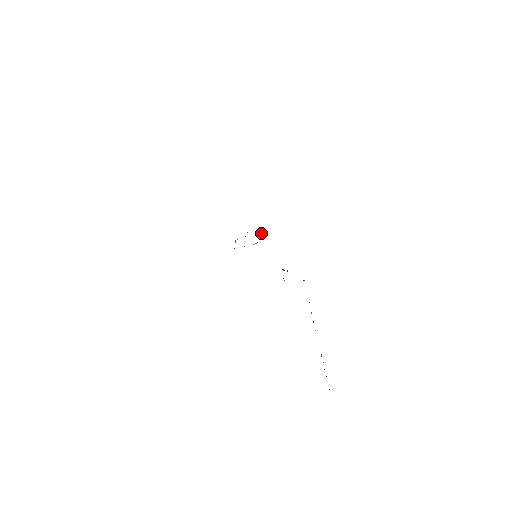
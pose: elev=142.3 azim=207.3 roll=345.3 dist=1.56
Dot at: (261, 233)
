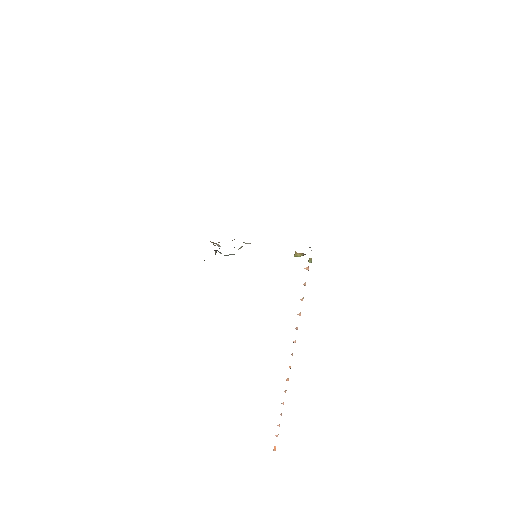
Dot at: occluded
